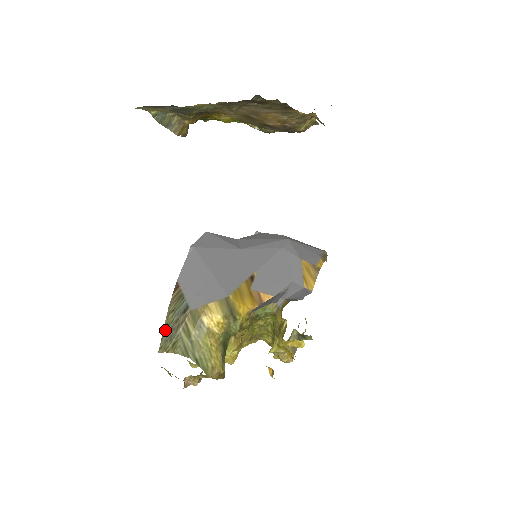
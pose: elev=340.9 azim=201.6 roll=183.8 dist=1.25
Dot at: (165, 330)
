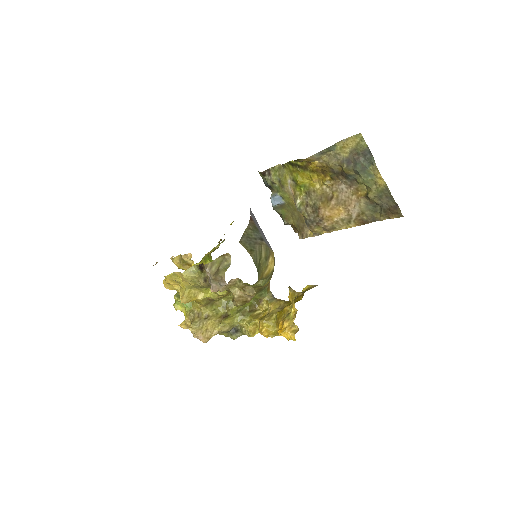
Dot at: (246, 234)
